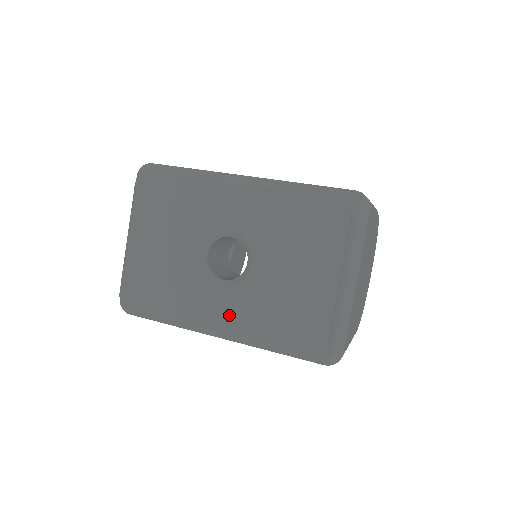
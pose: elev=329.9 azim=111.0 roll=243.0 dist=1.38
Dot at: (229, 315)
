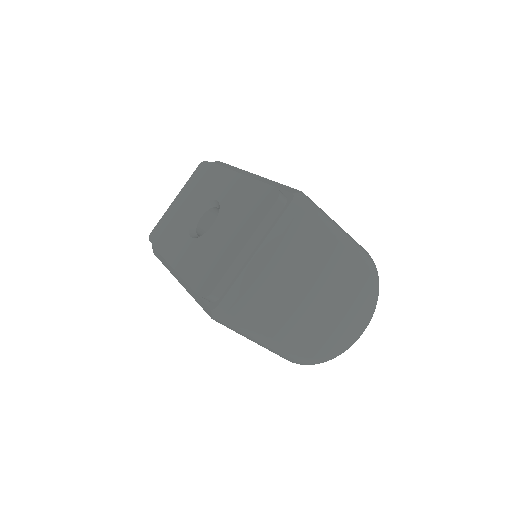
Dot at: (183, 257)
